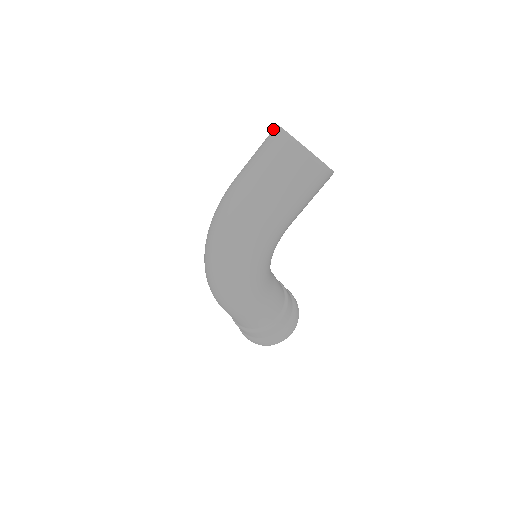
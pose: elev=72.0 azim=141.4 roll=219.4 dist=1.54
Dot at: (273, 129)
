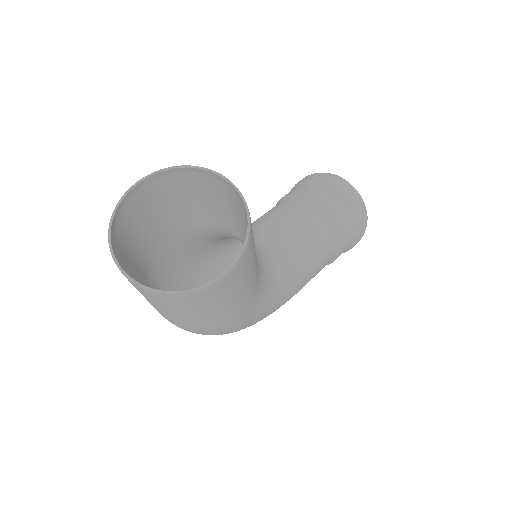
Dot at: occluded
